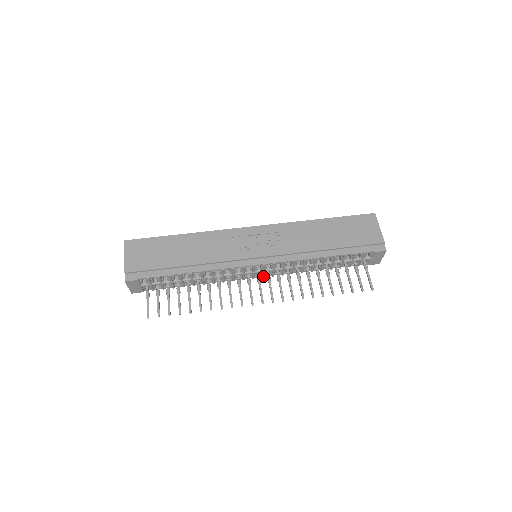
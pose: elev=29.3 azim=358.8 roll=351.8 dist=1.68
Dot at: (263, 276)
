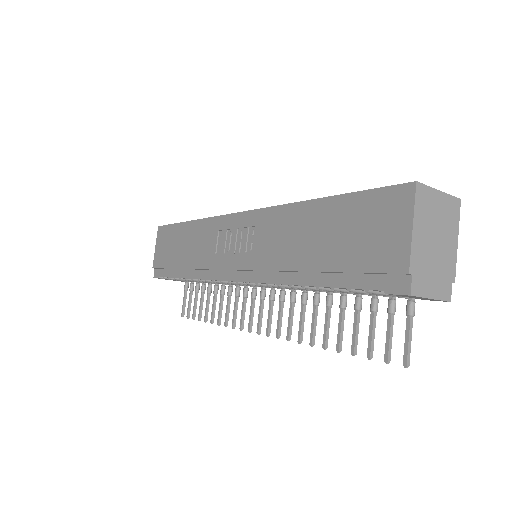
Dot at: occluded
